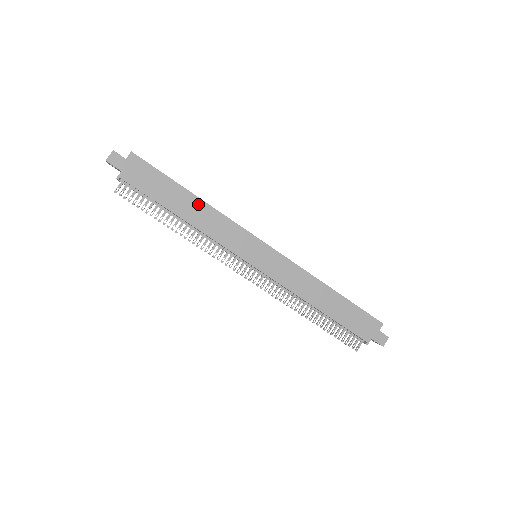
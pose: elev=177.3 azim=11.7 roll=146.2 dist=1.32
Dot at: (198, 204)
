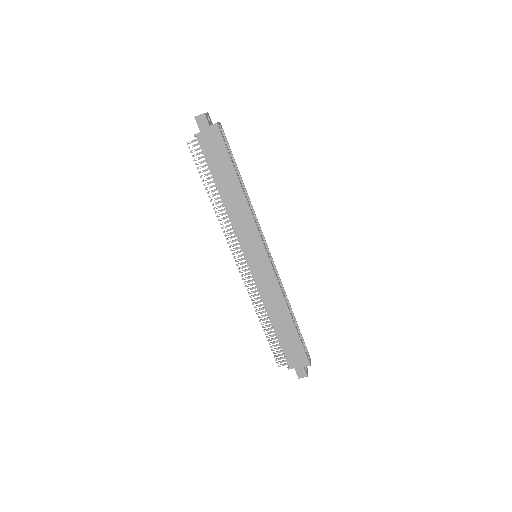
Dot at: (239, 193)
